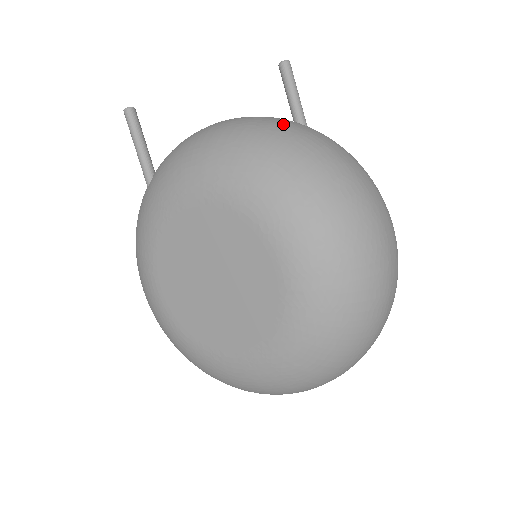
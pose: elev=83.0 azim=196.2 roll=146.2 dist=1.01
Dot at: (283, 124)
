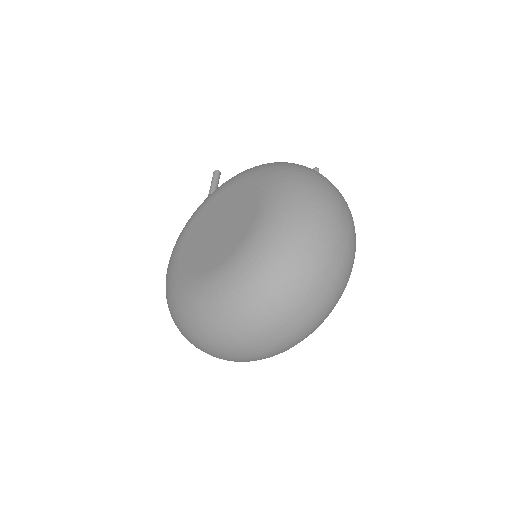
Dot at: occluded
